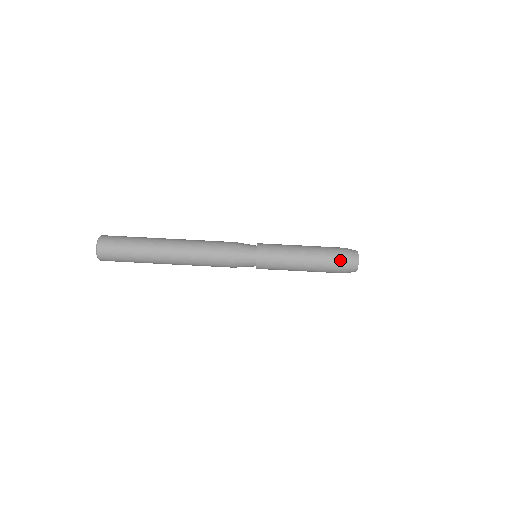
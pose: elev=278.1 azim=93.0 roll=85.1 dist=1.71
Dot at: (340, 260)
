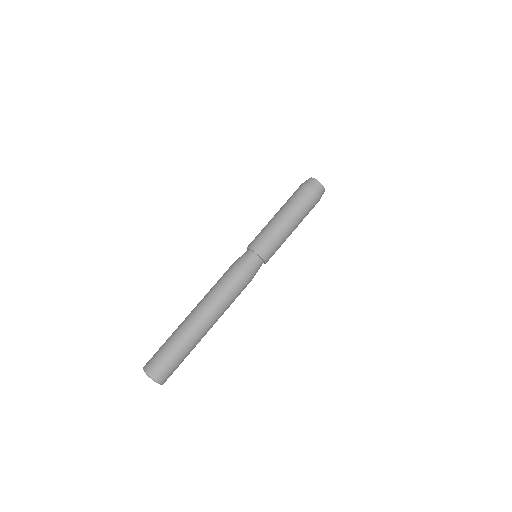
Dot at: (306, 192)
